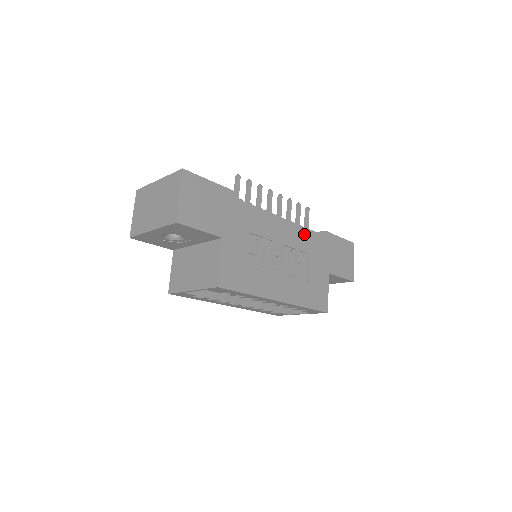
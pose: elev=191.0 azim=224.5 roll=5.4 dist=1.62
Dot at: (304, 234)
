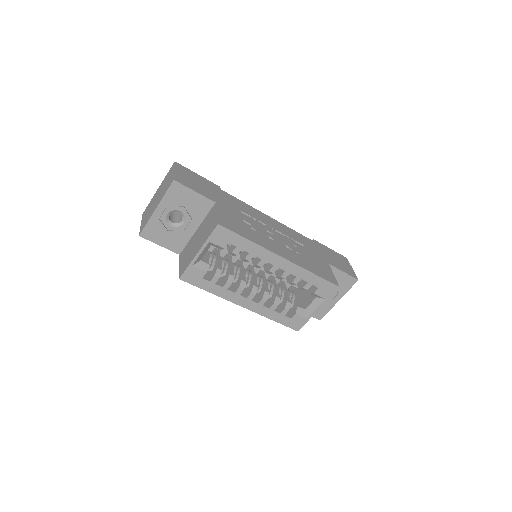
Dot at: (293, 233)
